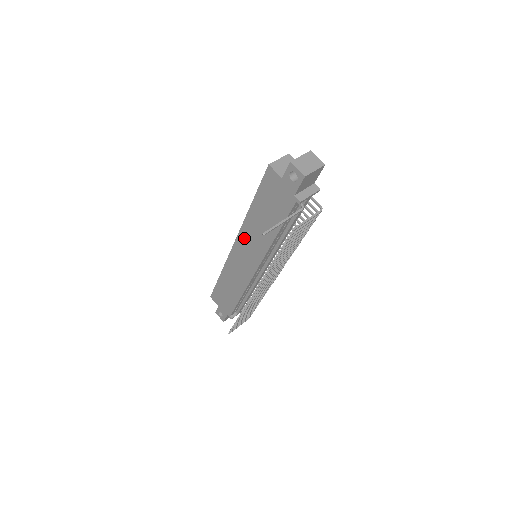
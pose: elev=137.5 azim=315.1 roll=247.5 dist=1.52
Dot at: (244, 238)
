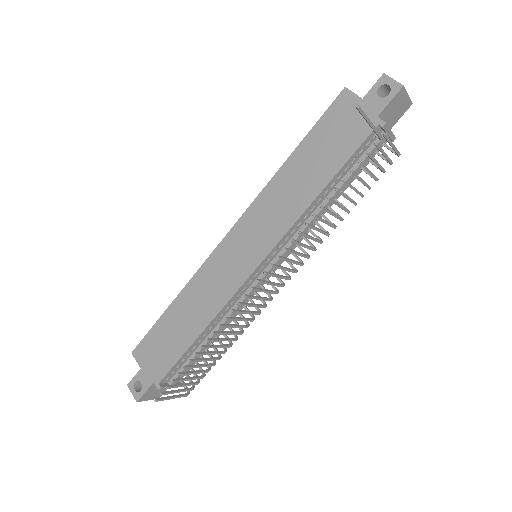
Dot at: (256, 212)
